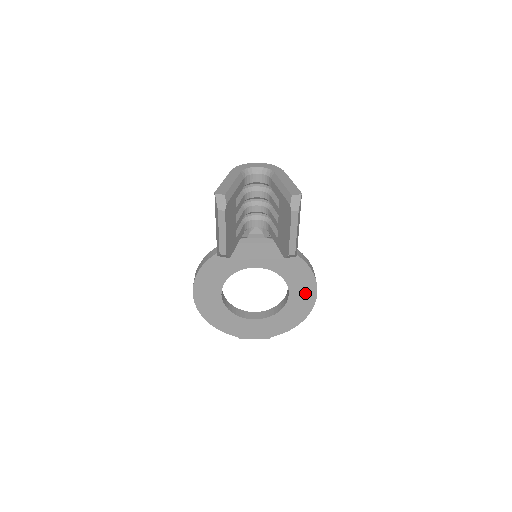
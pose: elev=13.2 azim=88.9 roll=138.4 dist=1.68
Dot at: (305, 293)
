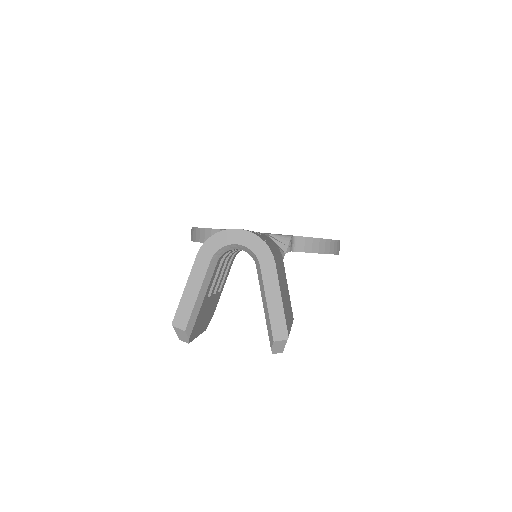
Dot at: occluded
